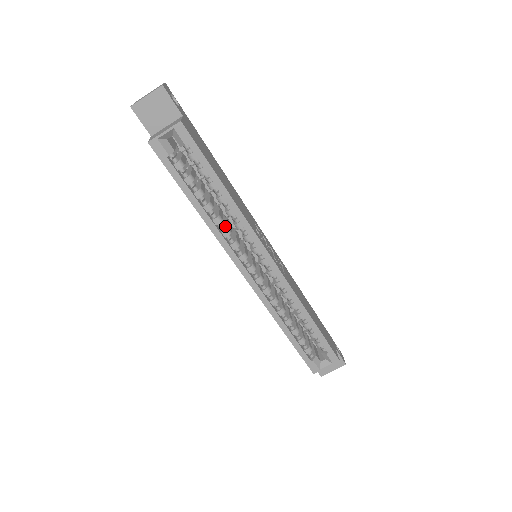
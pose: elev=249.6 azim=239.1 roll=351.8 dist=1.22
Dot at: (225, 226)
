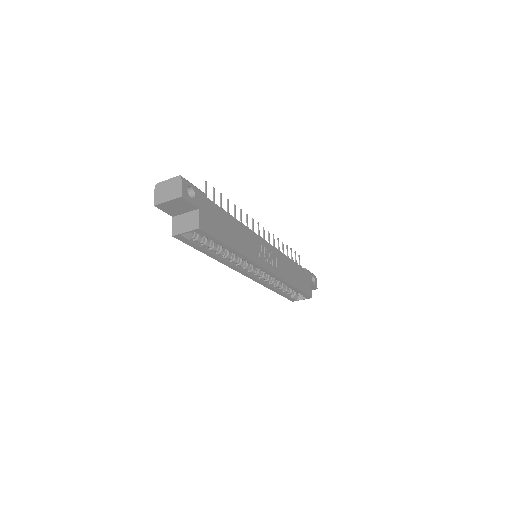
Dot at: (233, 256)
